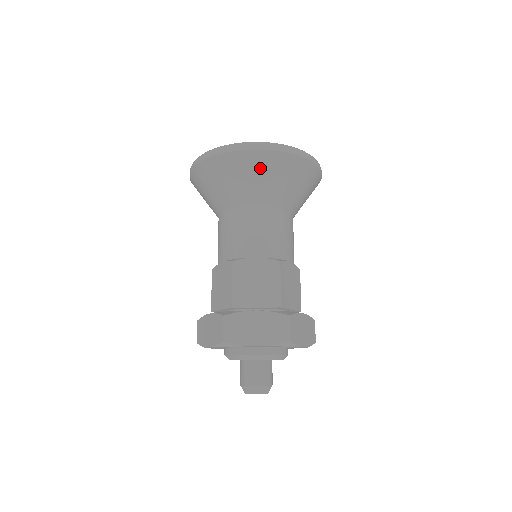
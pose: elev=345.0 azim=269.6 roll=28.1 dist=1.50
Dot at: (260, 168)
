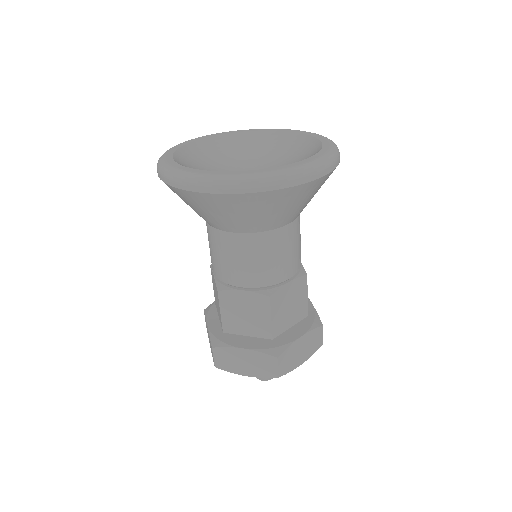
Dot at: (228, 207)
